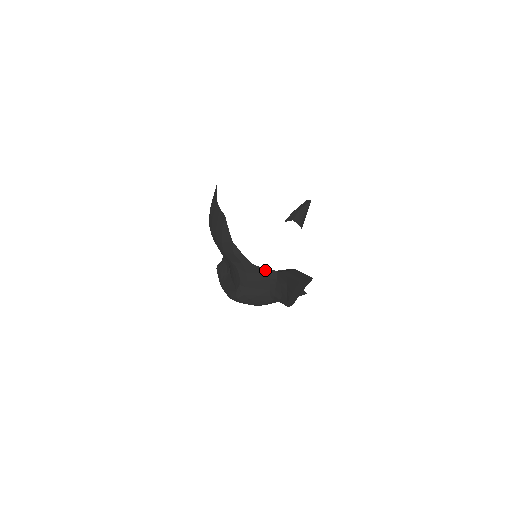
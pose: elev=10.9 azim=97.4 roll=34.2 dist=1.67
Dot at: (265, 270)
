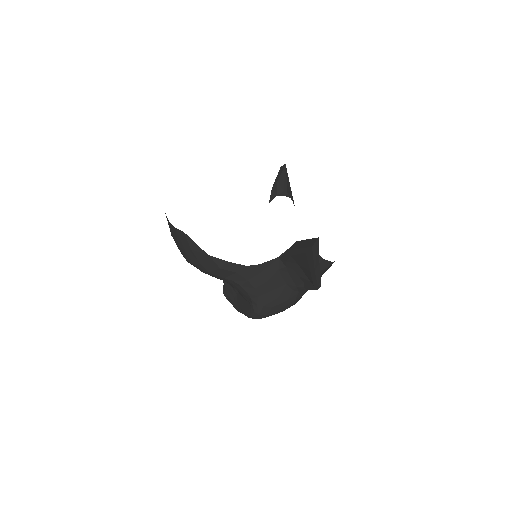
Dot at: (265, 264)
